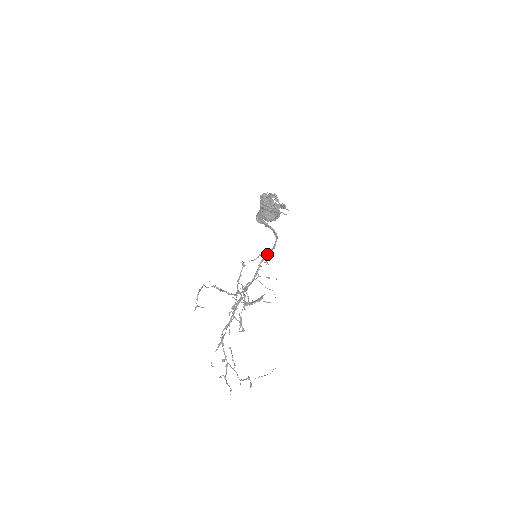
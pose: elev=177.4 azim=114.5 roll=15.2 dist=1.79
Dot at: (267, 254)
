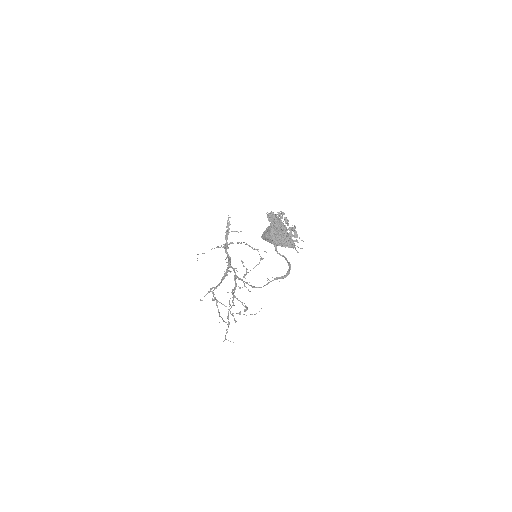
Dot at: (279, 278)
